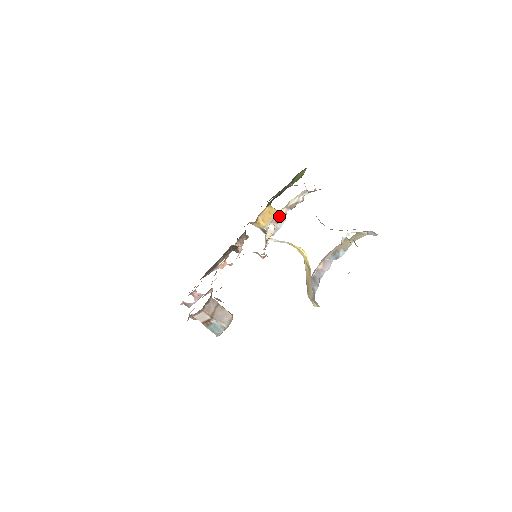
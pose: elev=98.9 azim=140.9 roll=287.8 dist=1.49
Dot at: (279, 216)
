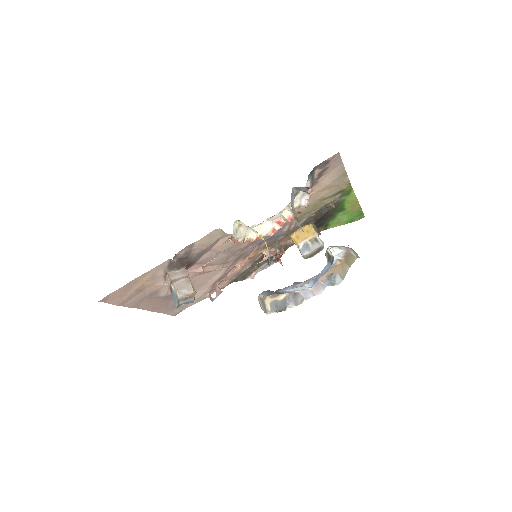
Dot at: (283, 218)
